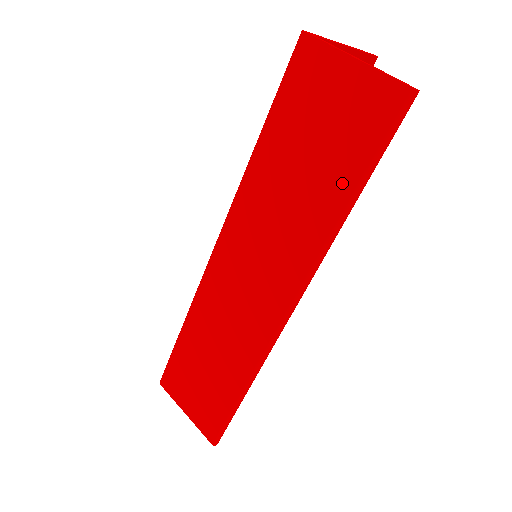
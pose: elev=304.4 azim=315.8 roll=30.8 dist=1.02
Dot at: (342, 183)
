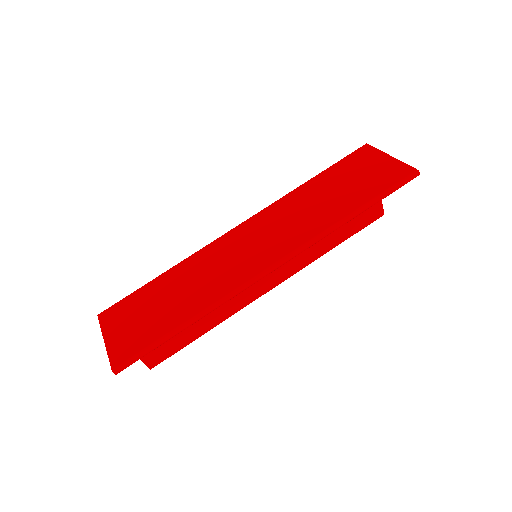
Dot at: (357, 201)
